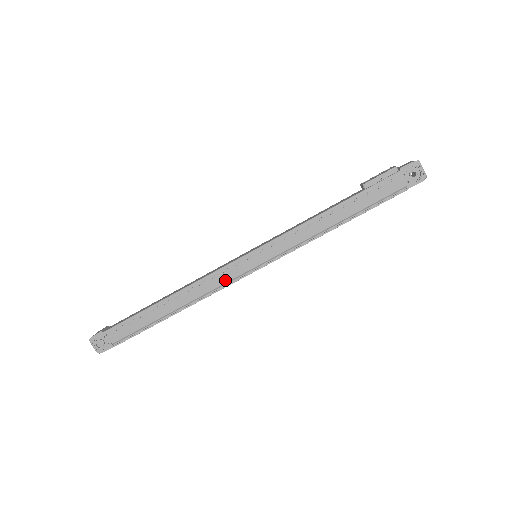
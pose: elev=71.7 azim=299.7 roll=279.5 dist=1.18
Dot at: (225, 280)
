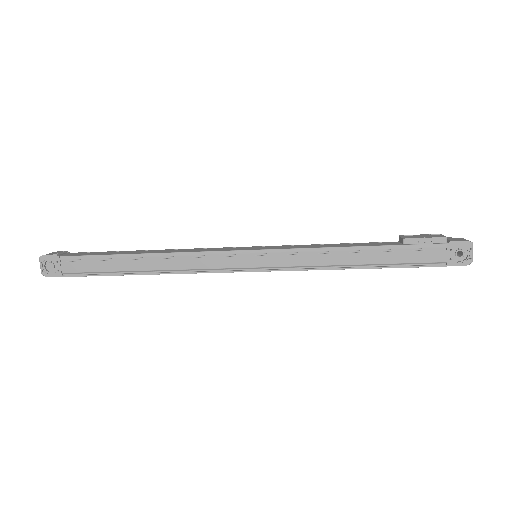
Dot at: (212, 265)
